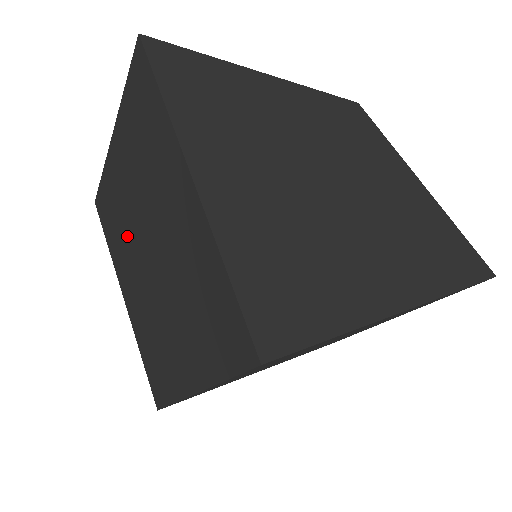
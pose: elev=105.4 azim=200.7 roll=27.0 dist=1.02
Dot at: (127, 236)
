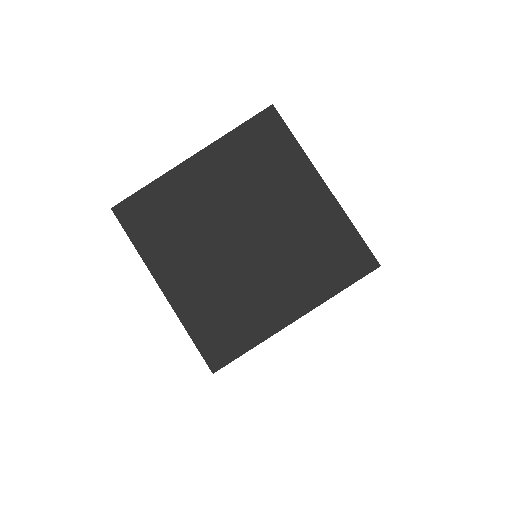
Dot at: (197, 228)
